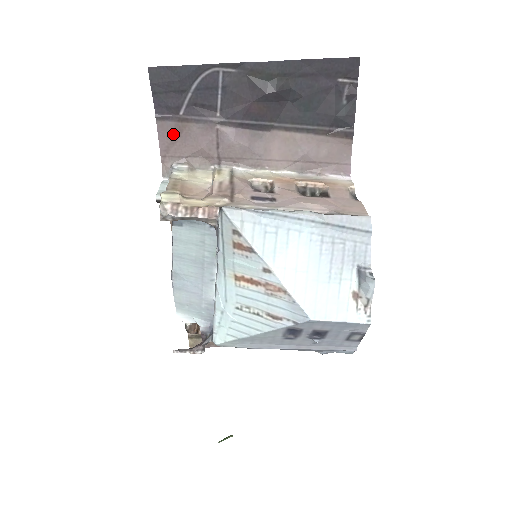
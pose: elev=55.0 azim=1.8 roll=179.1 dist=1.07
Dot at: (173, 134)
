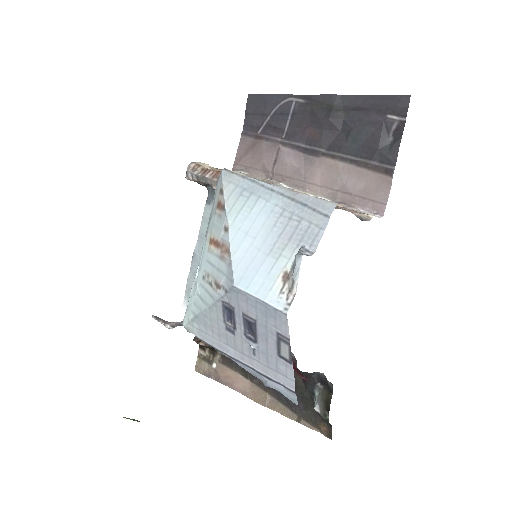
Dot at: (248, 148)
